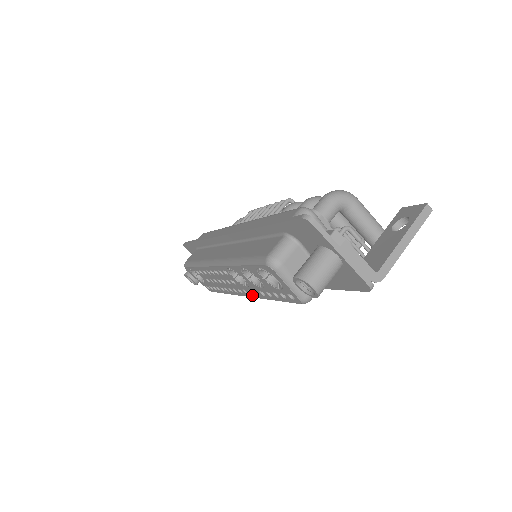
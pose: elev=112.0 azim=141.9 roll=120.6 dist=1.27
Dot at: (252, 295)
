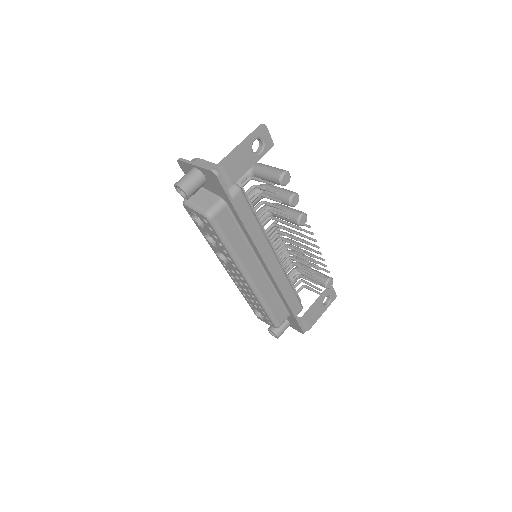
Dot at: (237, 269)
